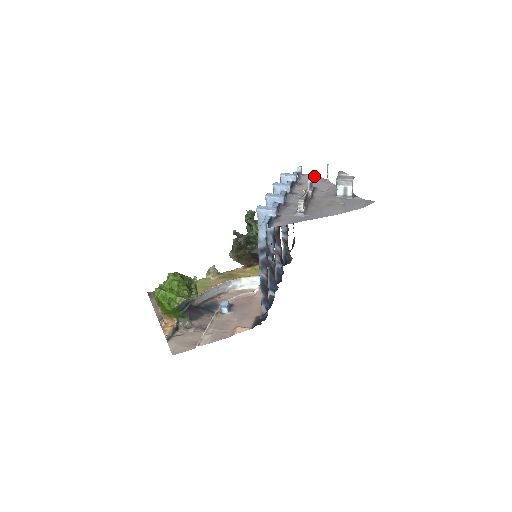
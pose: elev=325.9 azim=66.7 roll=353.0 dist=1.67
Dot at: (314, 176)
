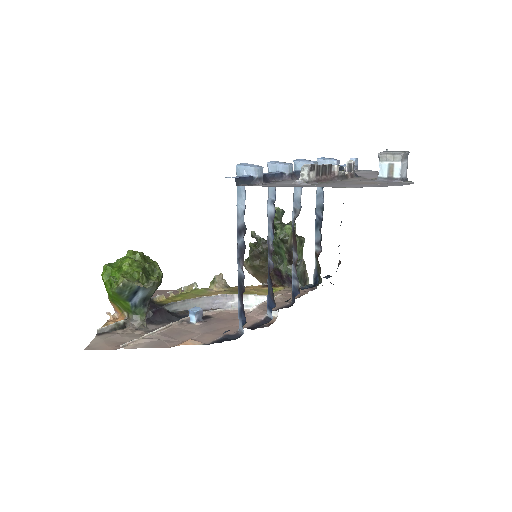
Dot at: (371, 171)
